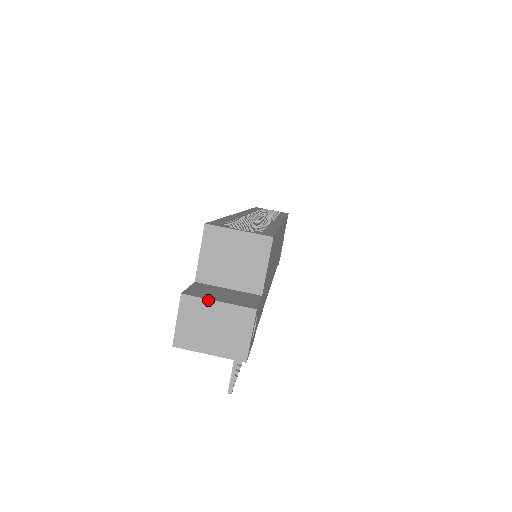
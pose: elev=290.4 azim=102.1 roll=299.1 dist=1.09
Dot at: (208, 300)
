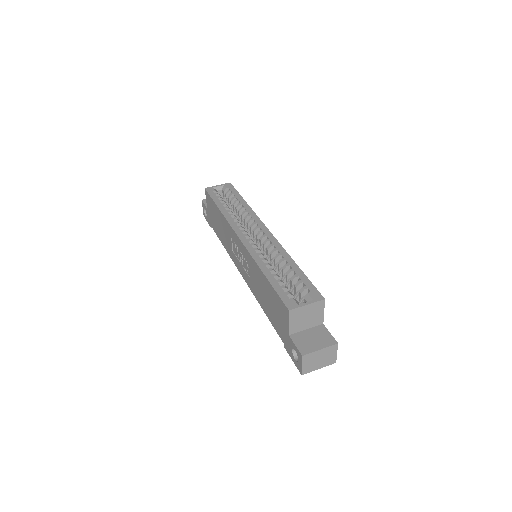
Dot at: (315, 352)
